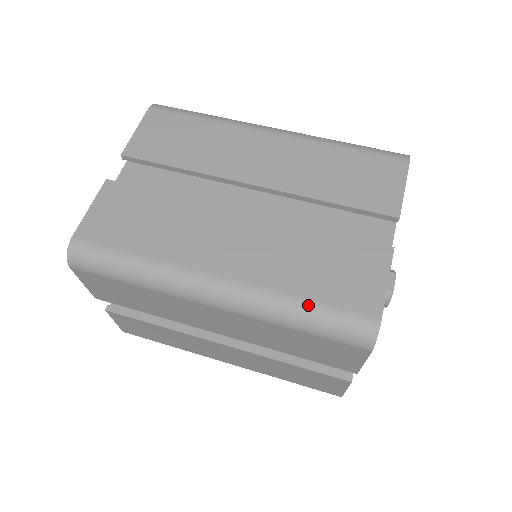
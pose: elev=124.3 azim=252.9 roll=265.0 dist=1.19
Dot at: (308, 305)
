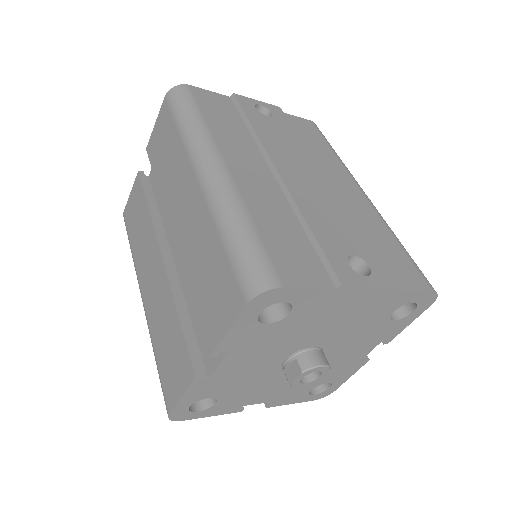
Dot at: (156, 361)
